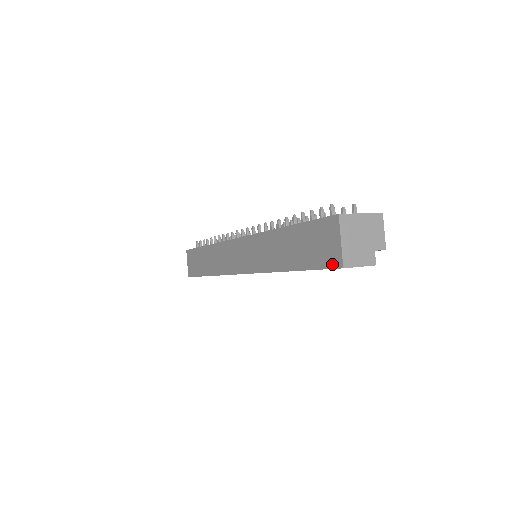
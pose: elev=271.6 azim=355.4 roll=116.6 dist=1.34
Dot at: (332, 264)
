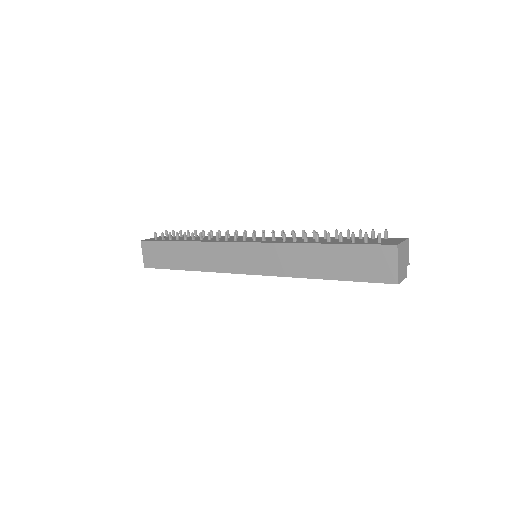
Dot at: (385, 280)
